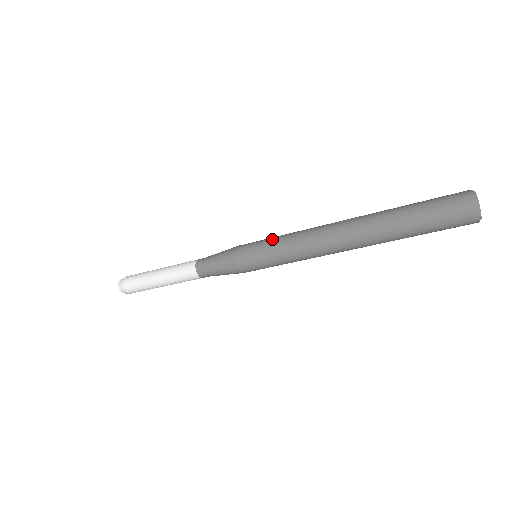
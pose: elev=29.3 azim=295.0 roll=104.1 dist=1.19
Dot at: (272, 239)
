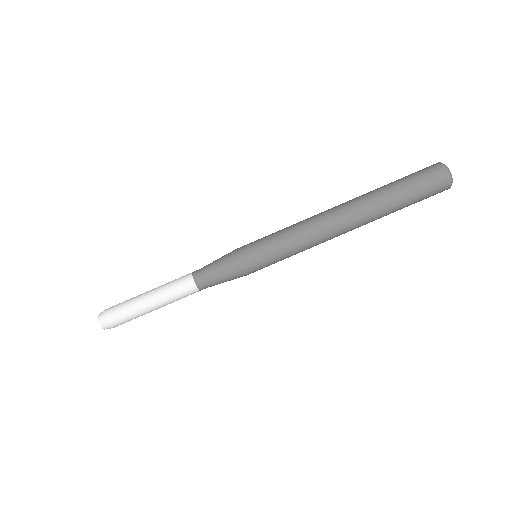
Dot at: occluded
